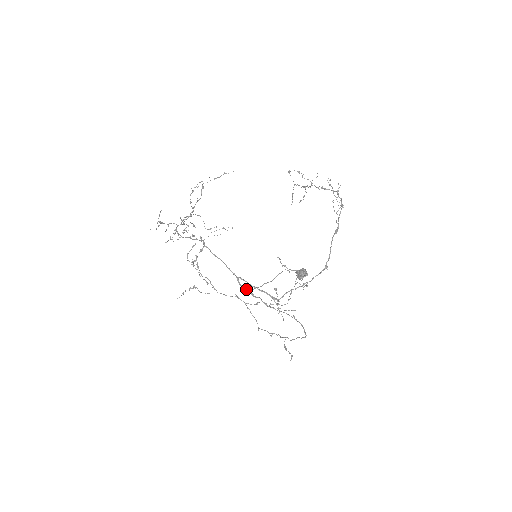
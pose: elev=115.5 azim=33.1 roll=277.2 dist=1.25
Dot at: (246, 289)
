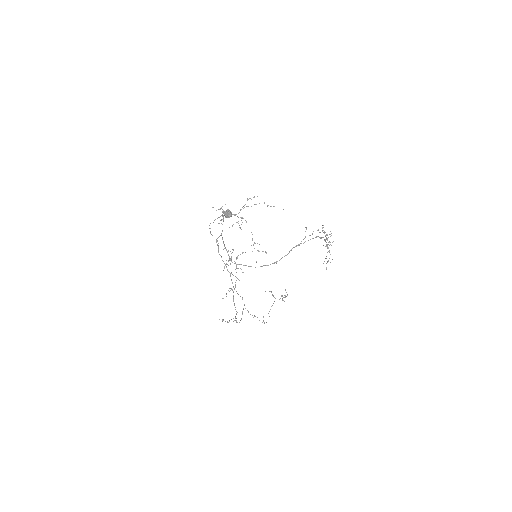
Dot at: occluded
